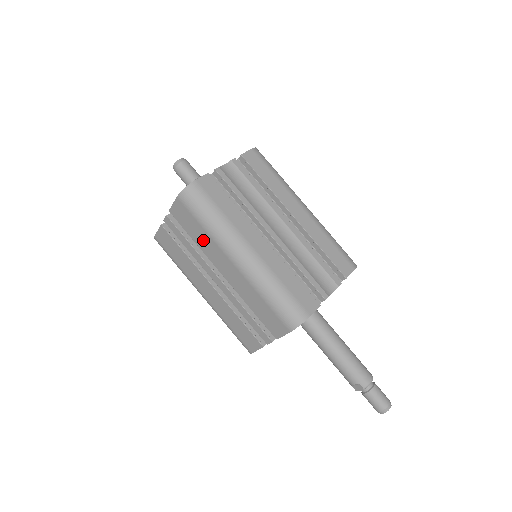
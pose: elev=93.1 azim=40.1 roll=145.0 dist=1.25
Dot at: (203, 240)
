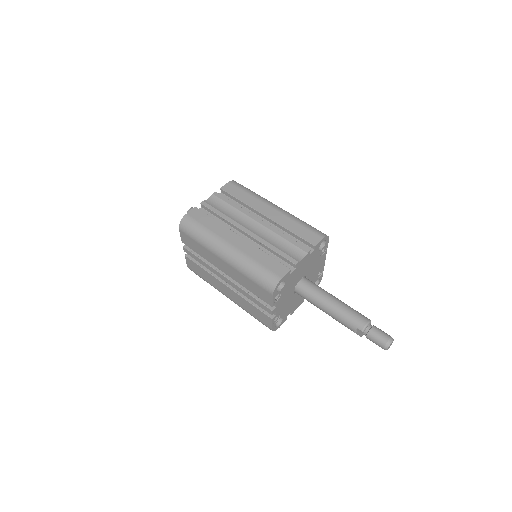
Dot at: (204, 252)
